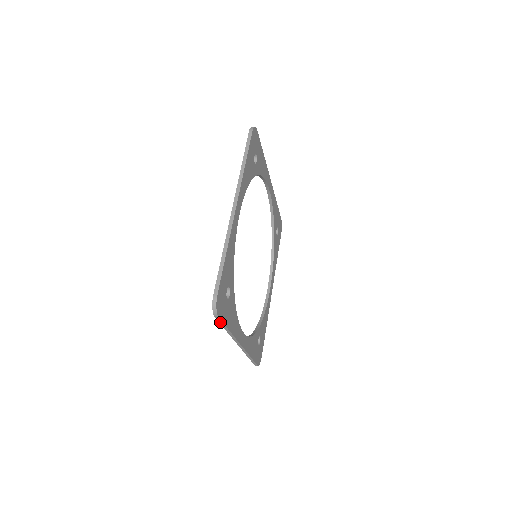
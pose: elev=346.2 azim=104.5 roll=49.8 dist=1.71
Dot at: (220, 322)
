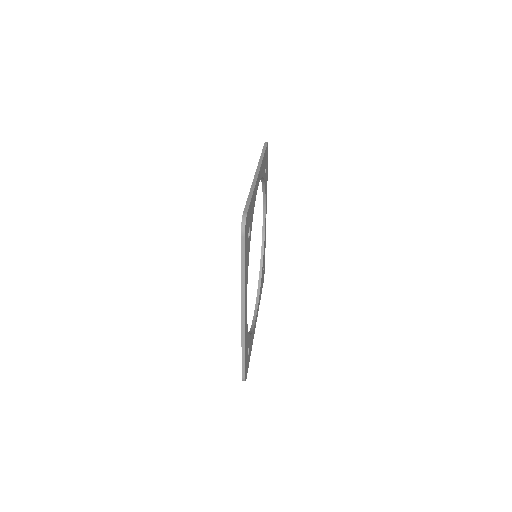
Dot at: occluded
